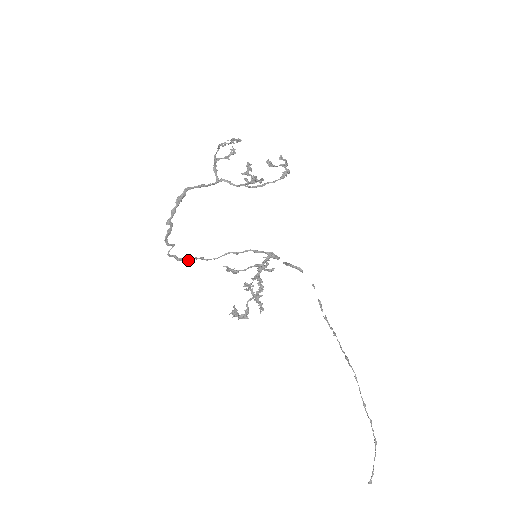
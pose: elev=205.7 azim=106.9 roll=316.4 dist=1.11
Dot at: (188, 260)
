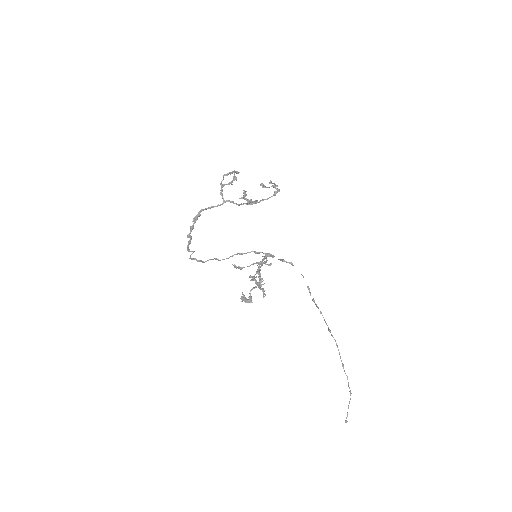
Dot at: (205, 261)
